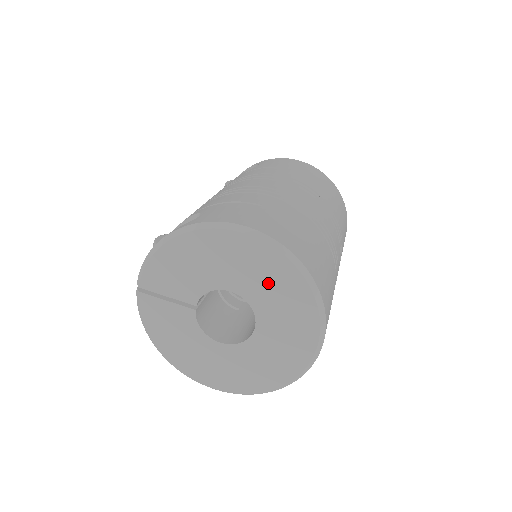
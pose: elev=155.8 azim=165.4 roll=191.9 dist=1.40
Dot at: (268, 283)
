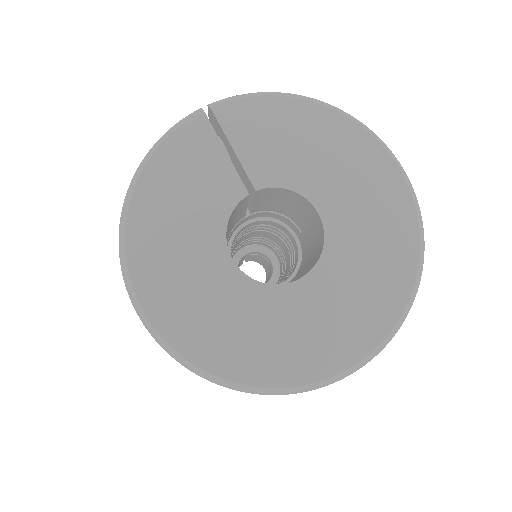
Dot at: (372, 243)
